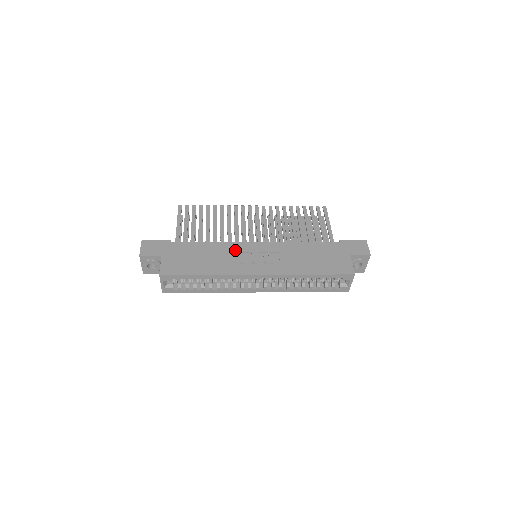
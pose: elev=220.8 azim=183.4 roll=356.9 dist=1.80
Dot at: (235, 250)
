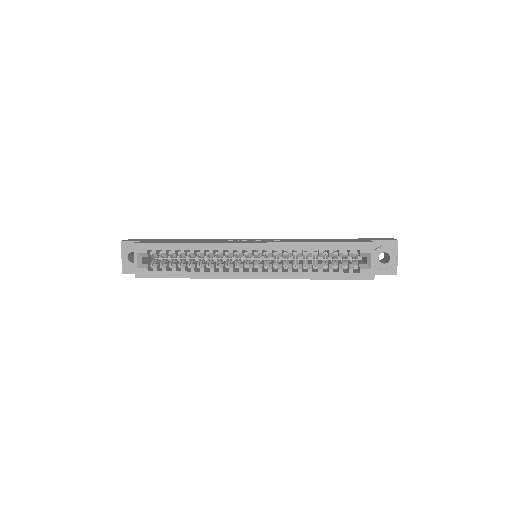
Dot at: (229, 239)
